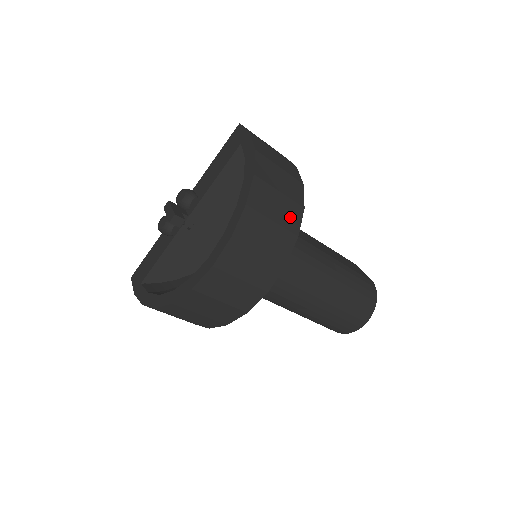
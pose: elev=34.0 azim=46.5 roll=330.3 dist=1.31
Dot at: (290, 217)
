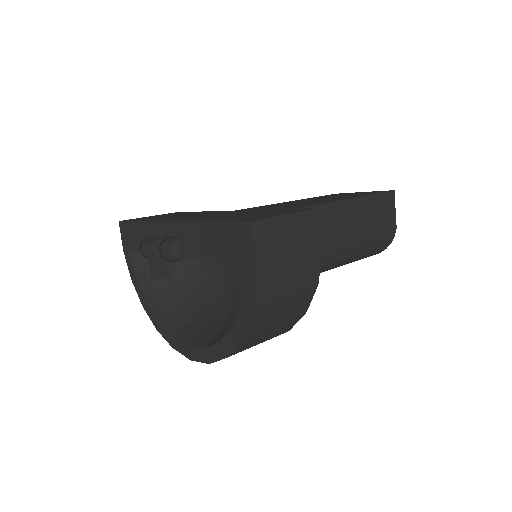
Dot at: (283, 329)
